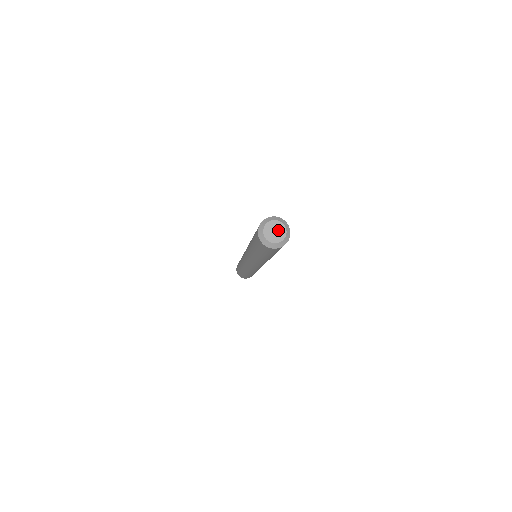
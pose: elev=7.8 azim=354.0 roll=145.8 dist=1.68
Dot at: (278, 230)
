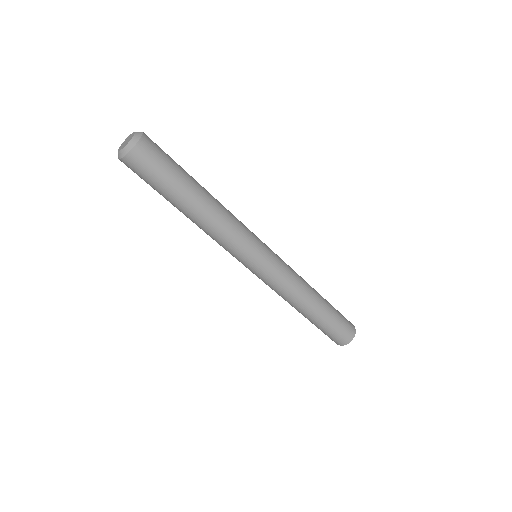
Dot at: (129, 139)
